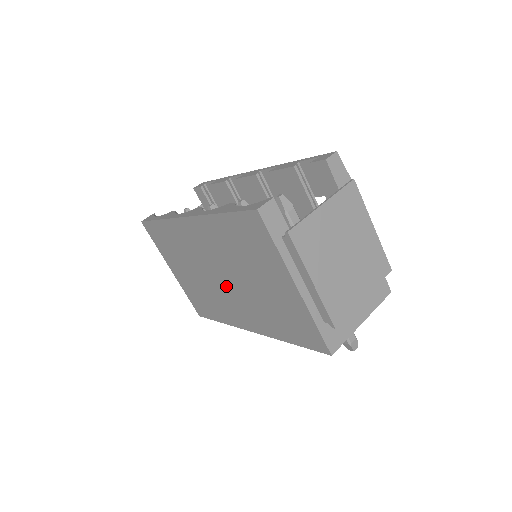
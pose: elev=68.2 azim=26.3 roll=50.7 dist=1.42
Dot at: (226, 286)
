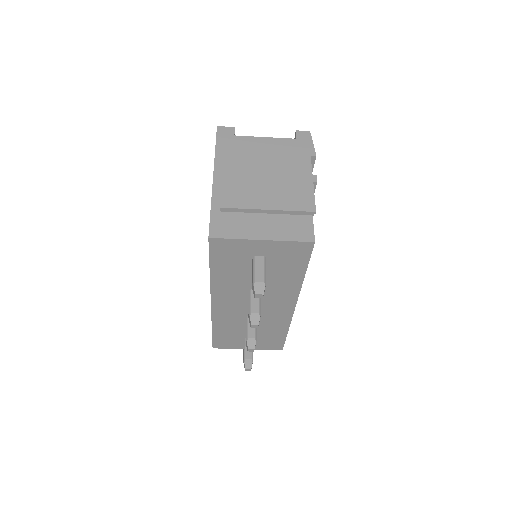
Dot at: occluded
